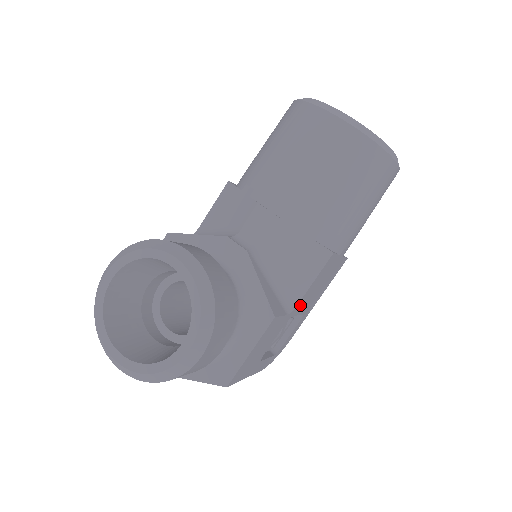
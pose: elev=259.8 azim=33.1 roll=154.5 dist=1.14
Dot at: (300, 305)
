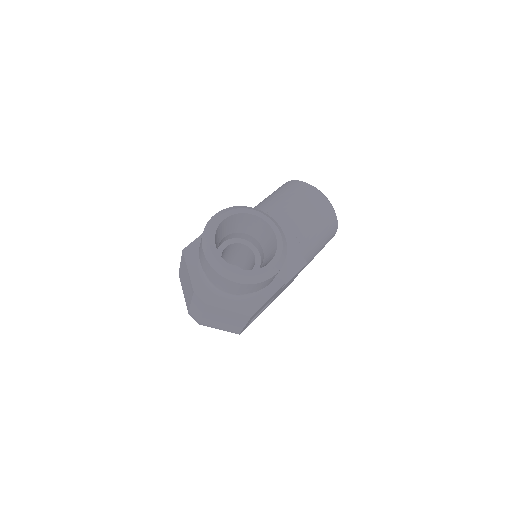
Dot at: occluded
